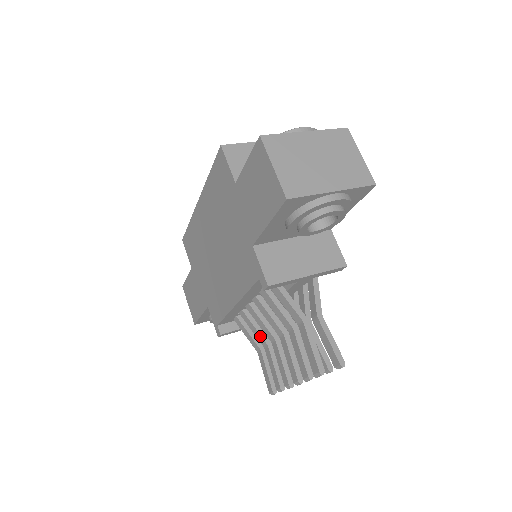
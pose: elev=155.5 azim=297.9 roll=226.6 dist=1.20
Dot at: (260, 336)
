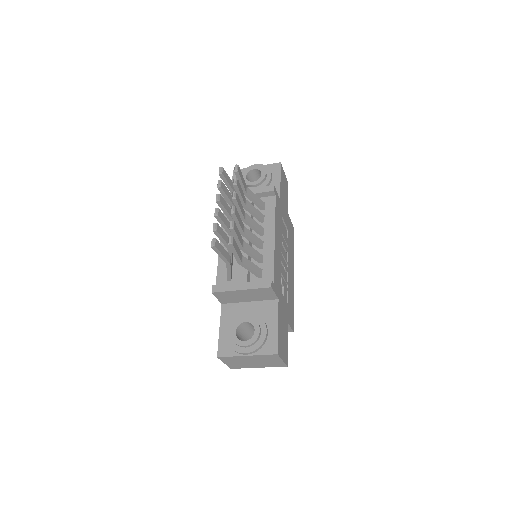
Dot at: occluded
